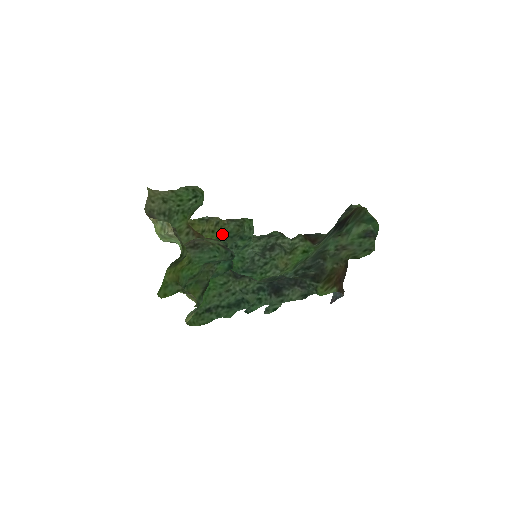
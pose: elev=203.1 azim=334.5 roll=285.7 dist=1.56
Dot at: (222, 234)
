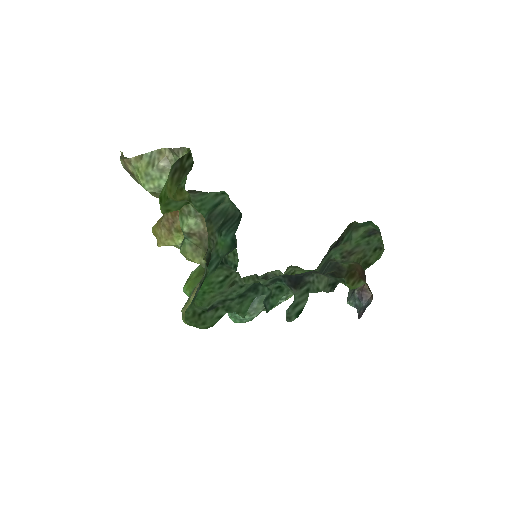
Dot at: occluded
